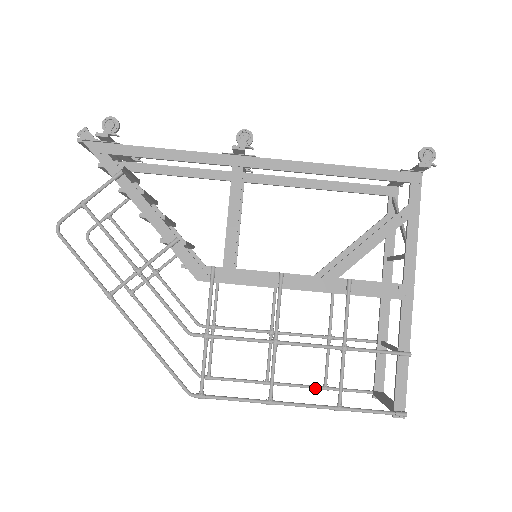
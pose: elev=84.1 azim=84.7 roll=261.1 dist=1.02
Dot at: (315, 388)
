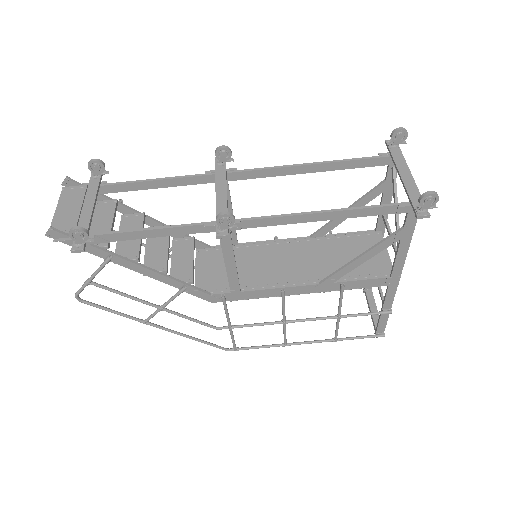
Dot at: occluded
